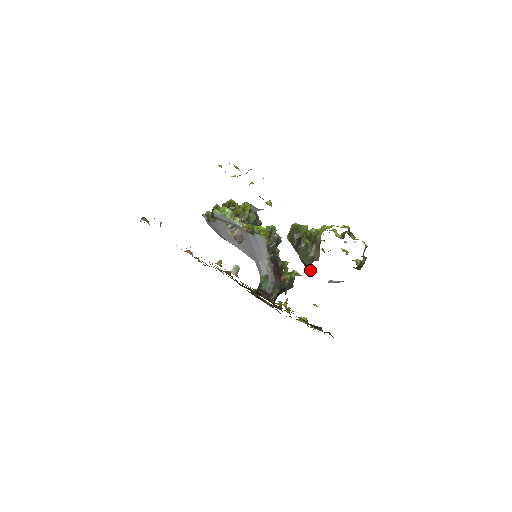
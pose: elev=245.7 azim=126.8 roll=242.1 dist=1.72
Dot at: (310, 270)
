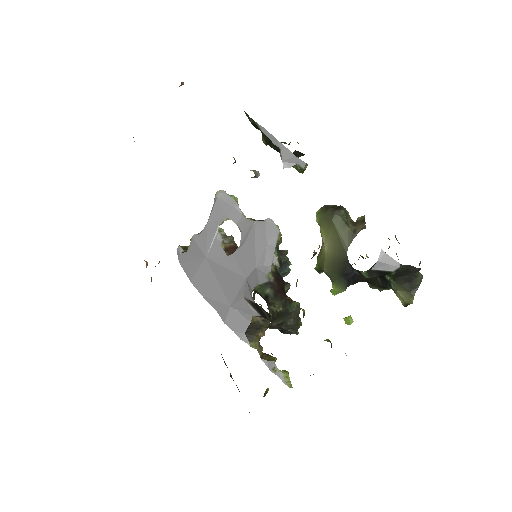
Dot at: (344, 263)
